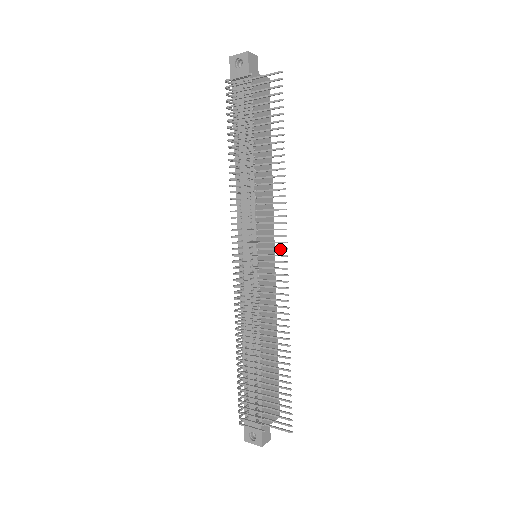
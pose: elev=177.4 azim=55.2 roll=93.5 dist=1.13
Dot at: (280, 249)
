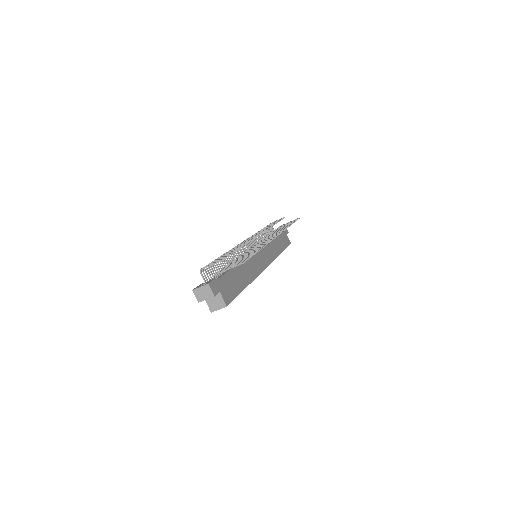
Dot at: (275, 235)
